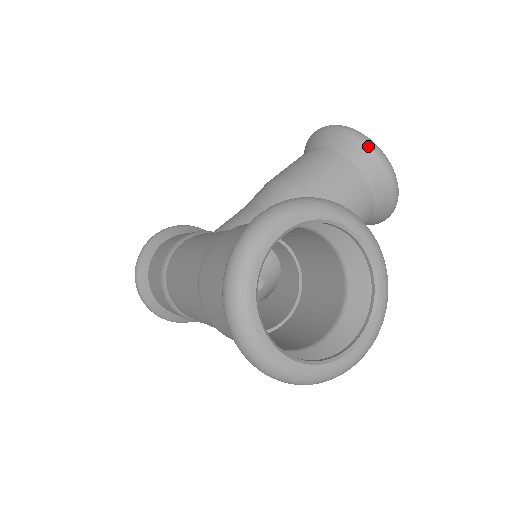
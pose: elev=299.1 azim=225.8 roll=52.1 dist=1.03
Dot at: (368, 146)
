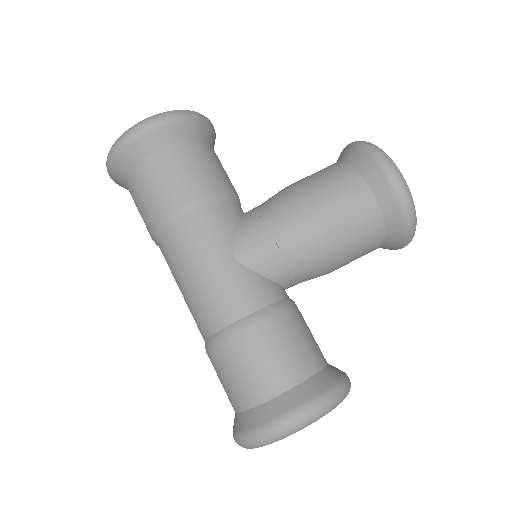
Dot at: (409, 236)
